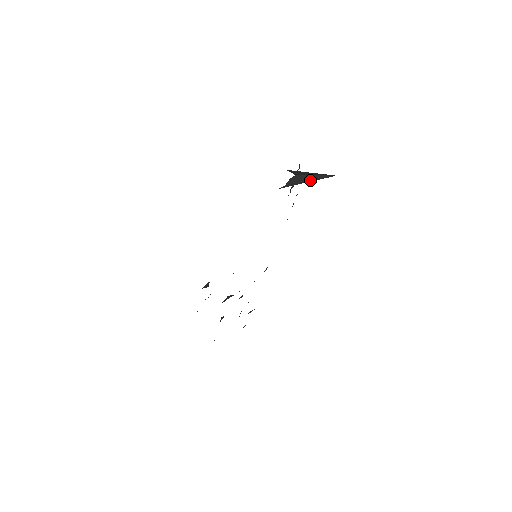
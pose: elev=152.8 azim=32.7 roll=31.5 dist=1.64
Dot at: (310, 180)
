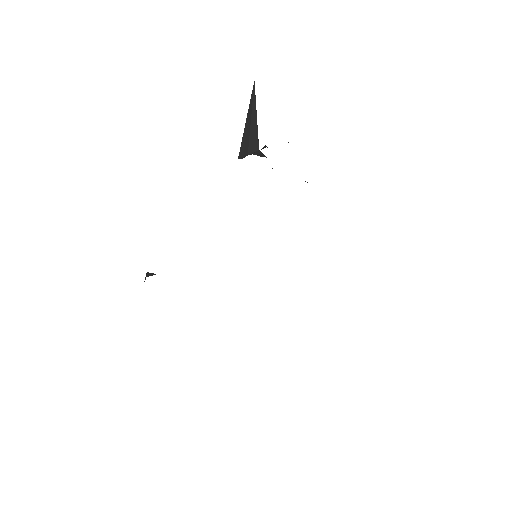
Dot at: occluded
